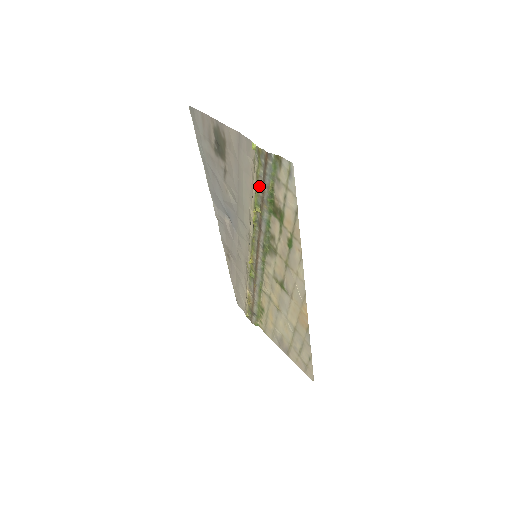
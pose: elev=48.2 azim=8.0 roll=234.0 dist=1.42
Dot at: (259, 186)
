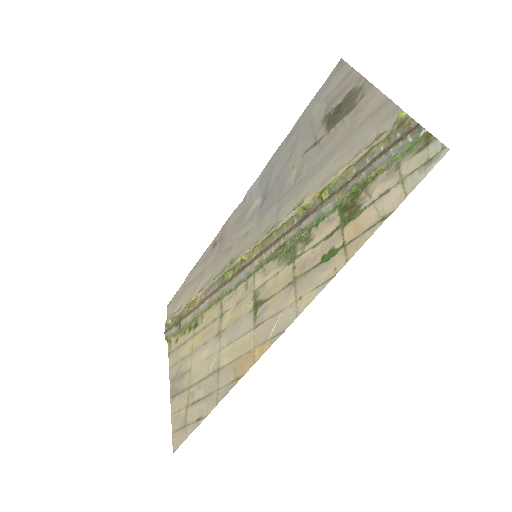
Dot at: (357, 167)
